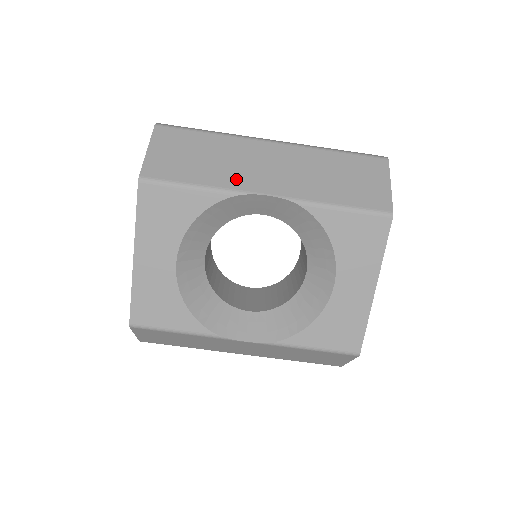
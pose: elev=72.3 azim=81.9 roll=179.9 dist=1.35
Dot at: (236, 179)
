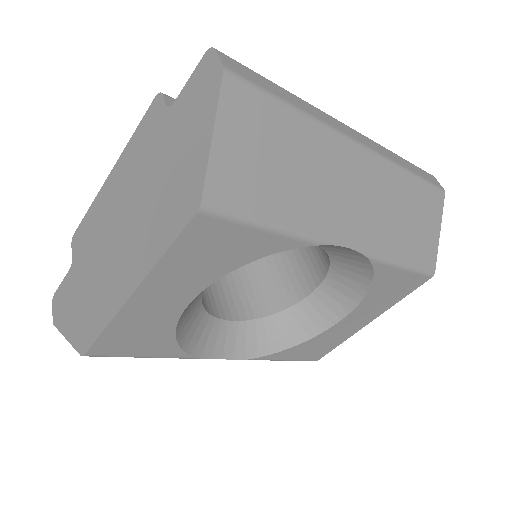
Dot at: (321, 217)
